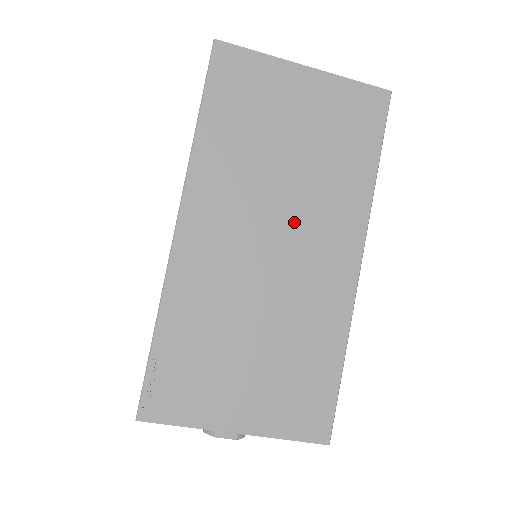
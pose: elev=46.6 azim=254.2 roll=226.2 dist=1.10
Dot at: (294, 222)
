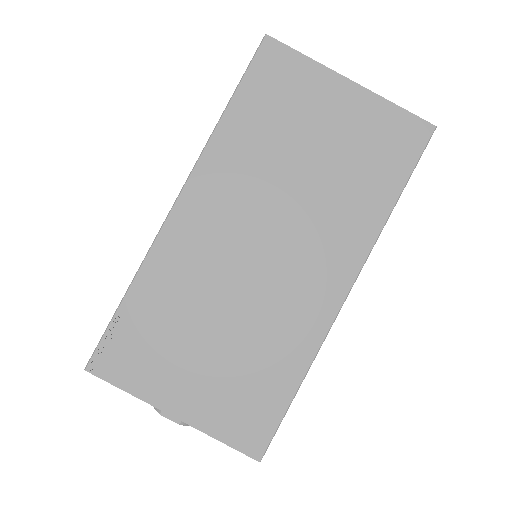
Dot at: (291, 231)
